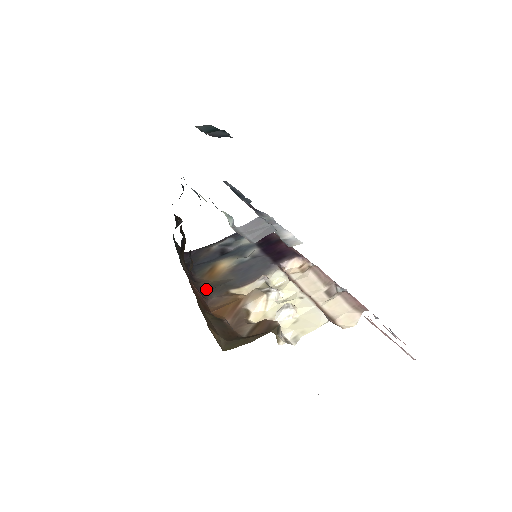
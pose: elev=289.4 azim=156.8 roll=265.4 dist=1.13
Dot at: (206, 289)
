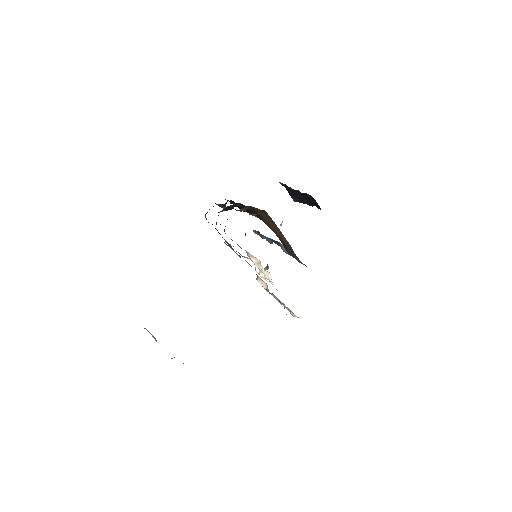
Dot at: occluded
